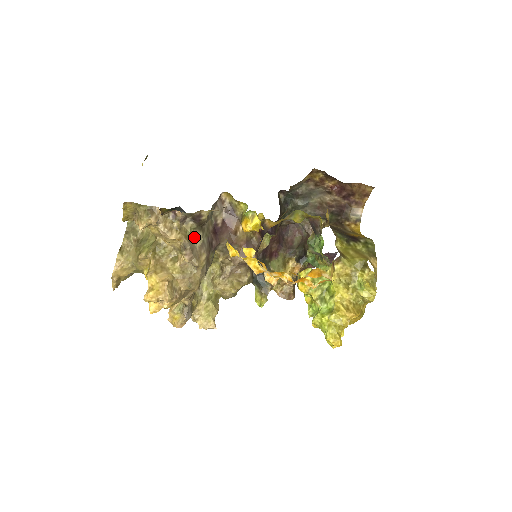
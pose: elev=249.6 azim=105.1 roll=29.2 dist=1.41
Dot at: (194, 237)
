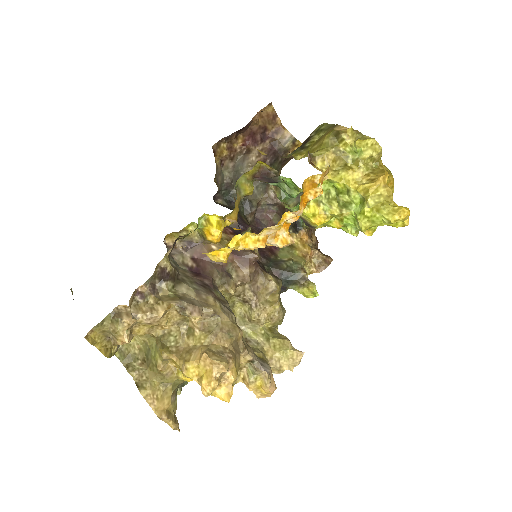
Dot at: (182, 294)
